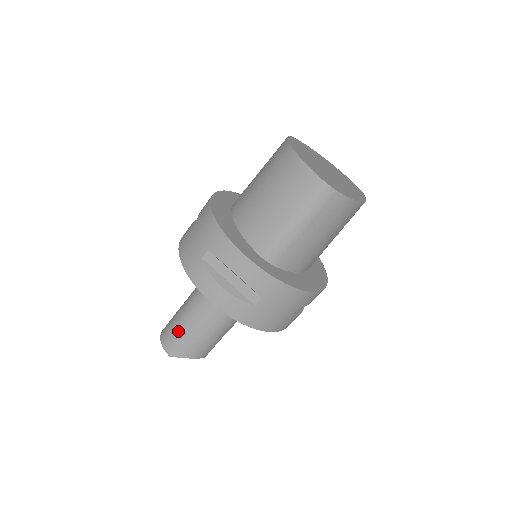
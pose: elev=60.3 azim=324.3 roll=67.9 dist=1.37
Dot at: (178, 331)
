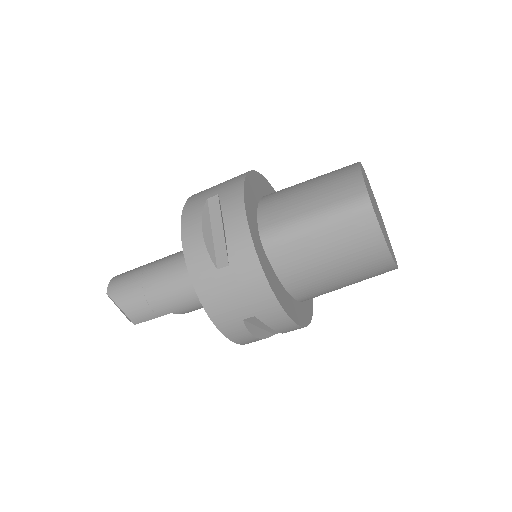
Dot at: (134, 275)
